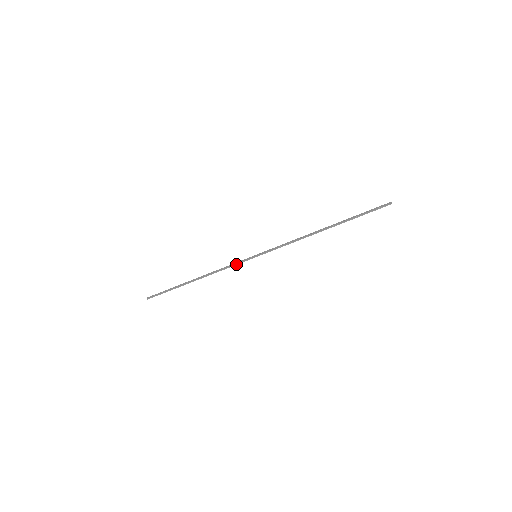
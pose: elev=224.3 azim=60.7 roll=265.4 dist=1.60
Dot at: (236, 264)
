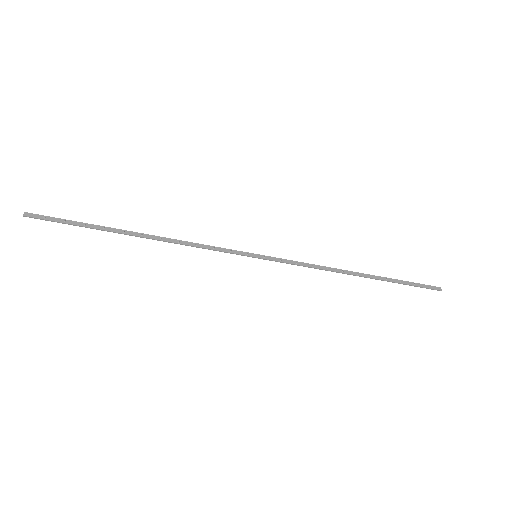
Dot at: (221, 251)
